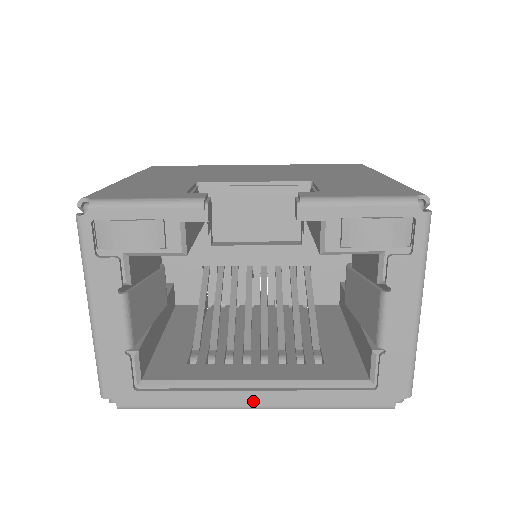
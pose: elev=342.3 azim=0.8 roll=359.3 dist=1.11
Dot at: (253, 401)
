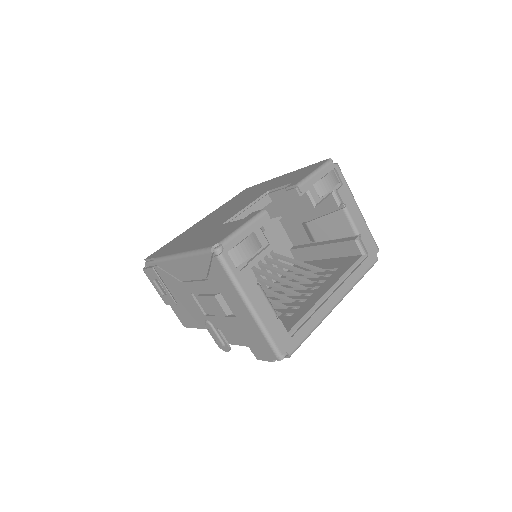
Dot at: (336, 300)
